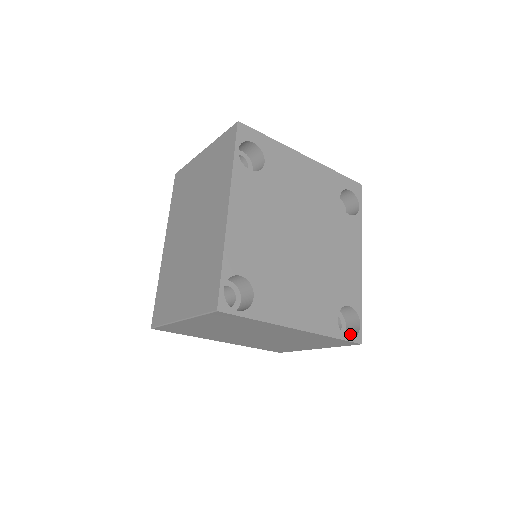
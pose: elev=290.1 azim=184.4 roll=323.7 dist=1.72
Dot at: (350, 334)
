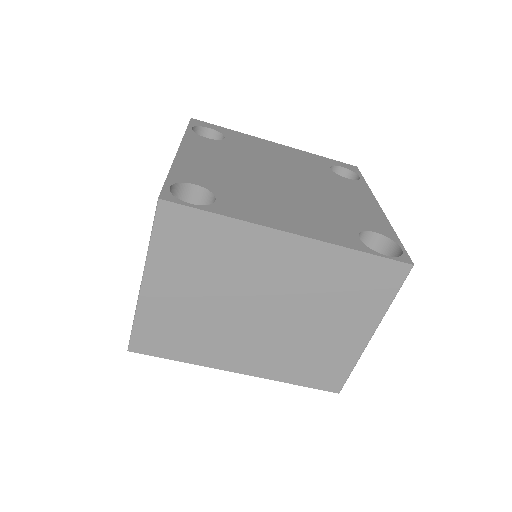
Dot at: occluded
